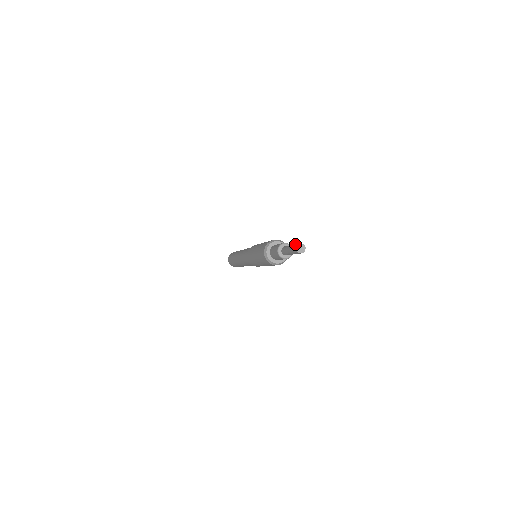
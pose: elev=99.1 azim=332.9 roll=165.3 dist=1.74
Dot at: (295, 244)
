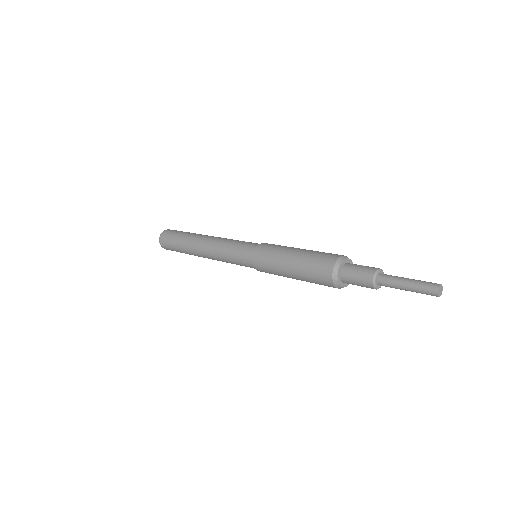
Dot at: (427, 285)
